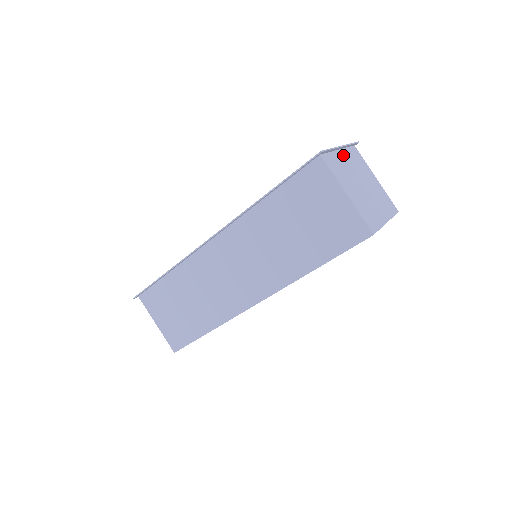
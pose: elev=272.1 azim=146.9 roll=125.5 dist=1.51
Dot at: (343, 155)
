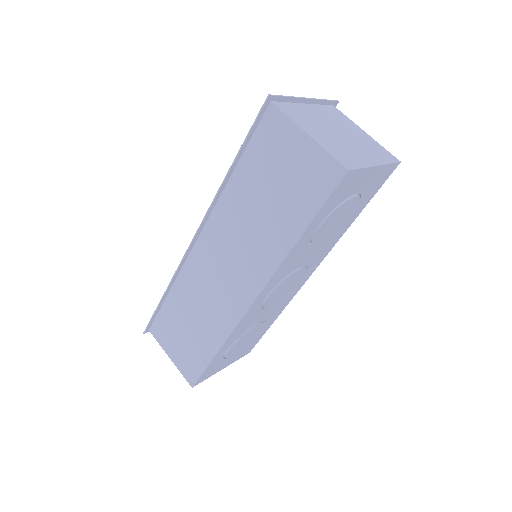
Dot at: (311, 108)
